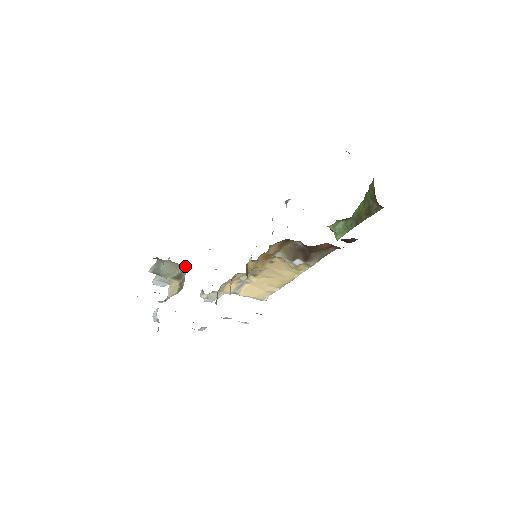
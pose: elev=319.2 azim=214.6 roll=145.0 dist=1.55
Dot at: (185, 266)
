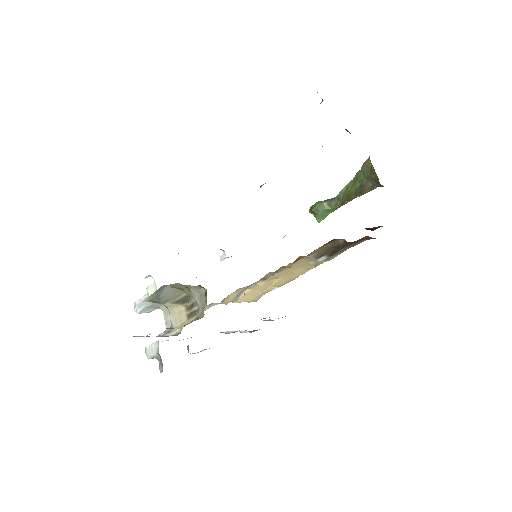
Dot at: (201, 287)
